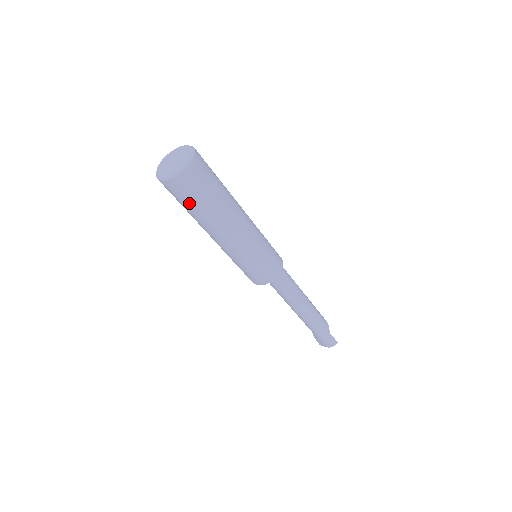
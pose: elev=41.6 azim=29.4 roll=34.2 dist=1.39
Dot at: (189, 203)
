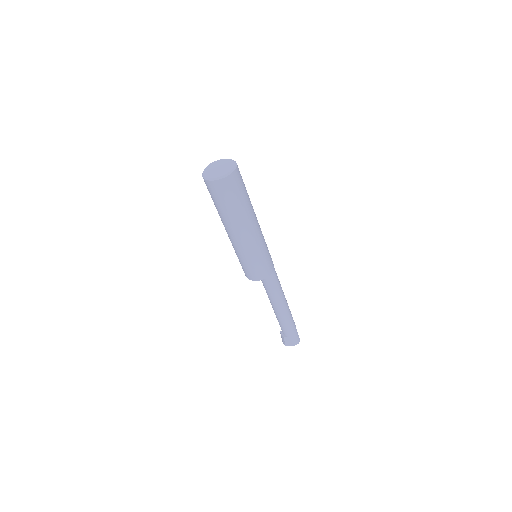
Dot at: (230, 200)
